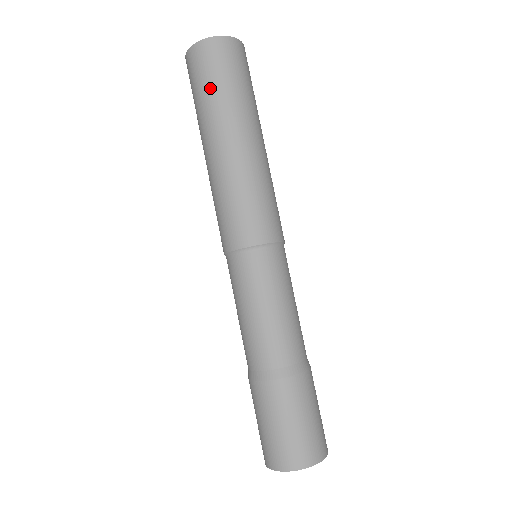
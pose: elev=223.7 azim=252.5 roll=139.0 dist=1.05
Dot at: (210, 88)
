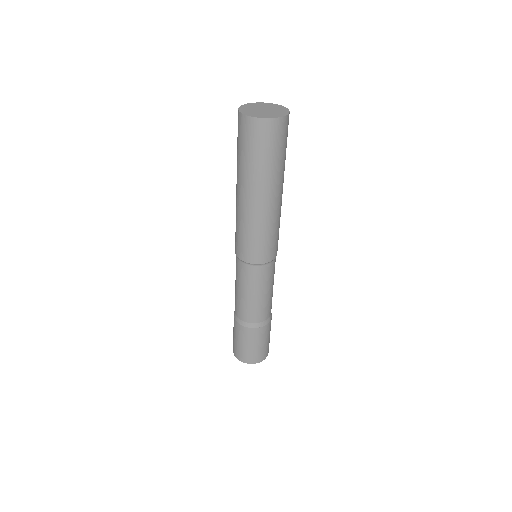
Dot at: (258, 158)
